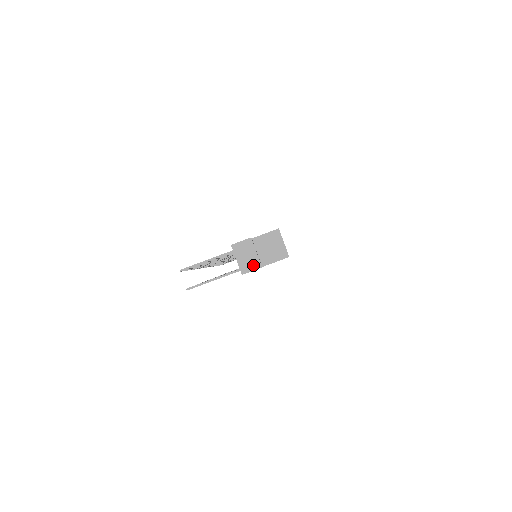
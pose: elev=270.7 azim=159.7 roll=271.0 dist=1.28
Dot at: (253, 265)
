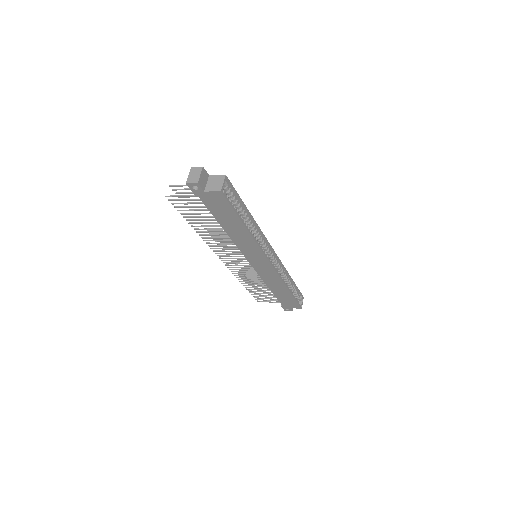
Dot at: (194, 180)
